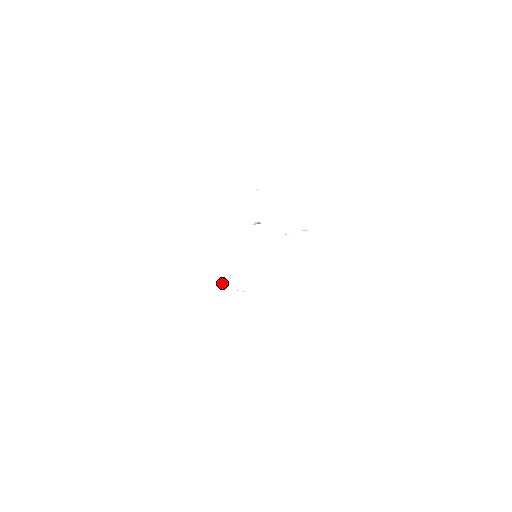
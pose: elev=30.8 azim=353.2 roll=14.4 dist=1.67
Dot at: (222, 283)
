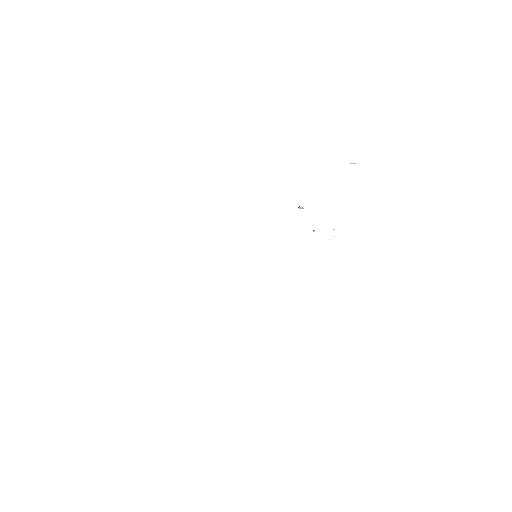
Dot at: occluded
